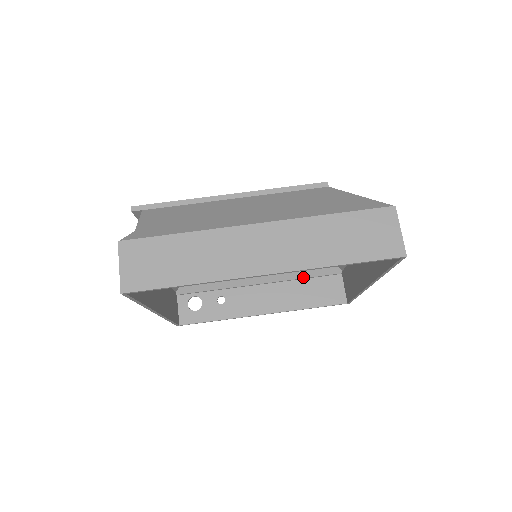
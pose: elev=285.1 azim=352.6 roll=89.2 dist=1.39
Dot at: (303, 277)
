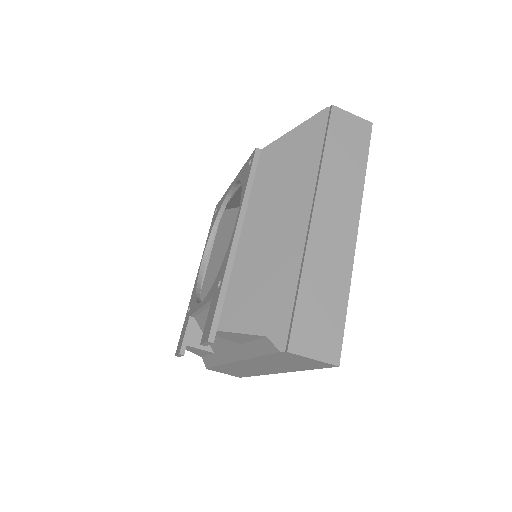
Dot at: occluded
